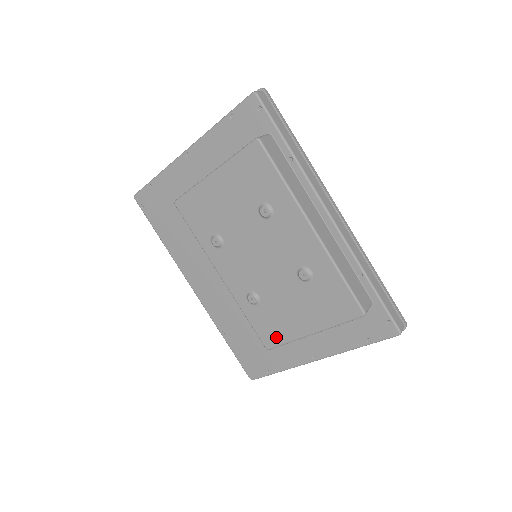
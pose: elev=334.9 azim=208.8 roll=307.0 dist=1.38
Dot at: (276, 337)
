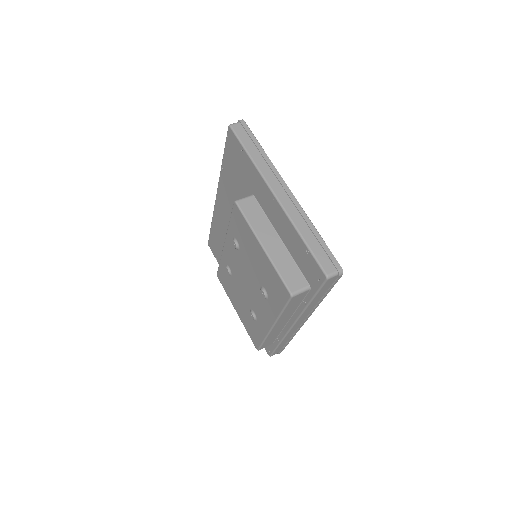
Dot at: (224, 284)
